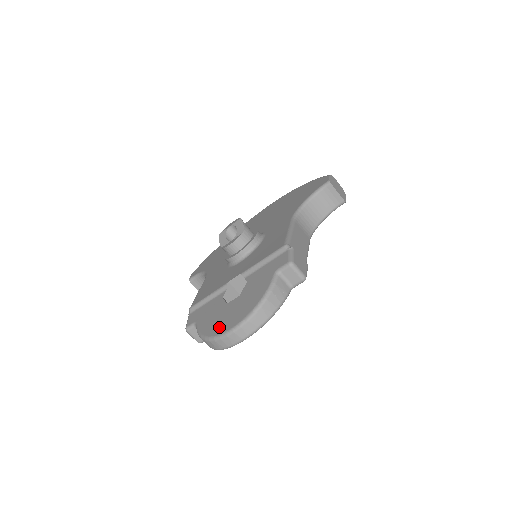
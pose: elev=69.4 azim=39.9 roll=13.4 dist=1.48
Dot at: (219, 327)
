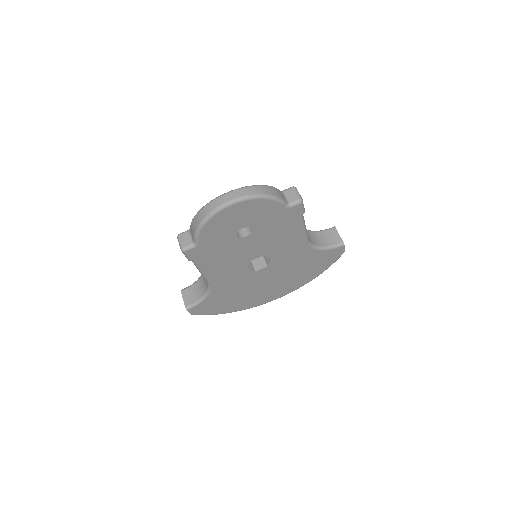
Dot at: occluded
